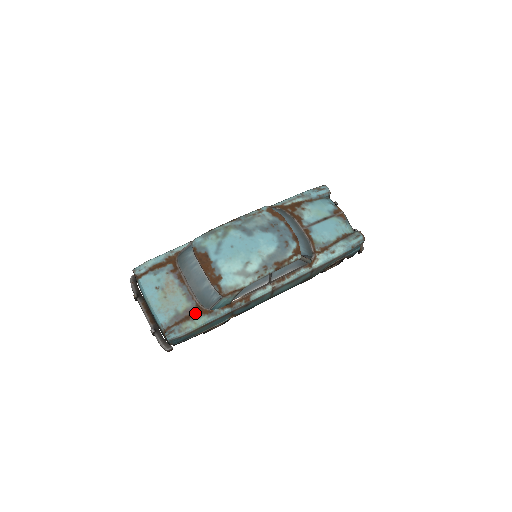
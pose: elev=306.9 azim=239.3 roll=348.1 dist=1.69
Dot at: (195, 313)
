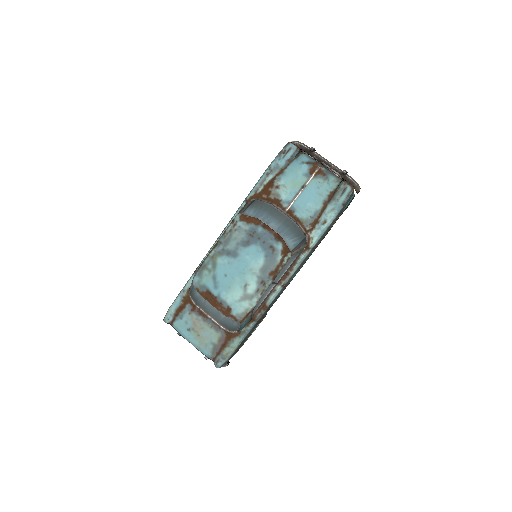
Dot at: (228, 339)
